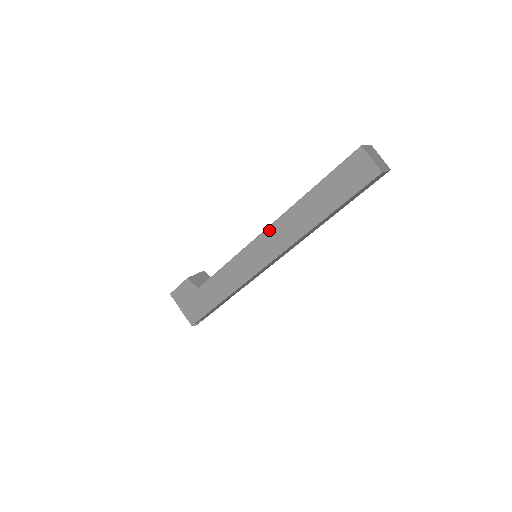
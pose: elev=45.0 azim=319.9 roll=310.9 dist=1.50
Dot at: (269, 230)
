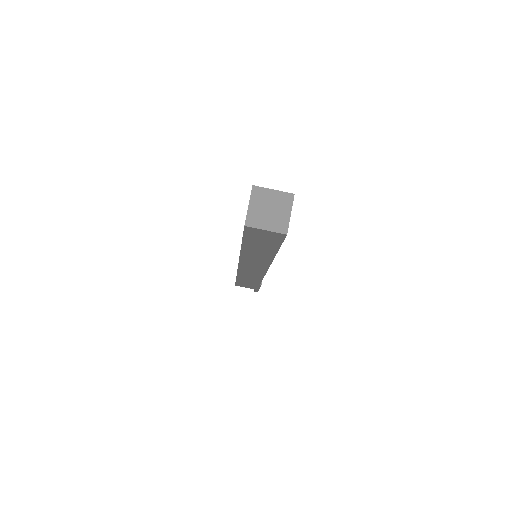
Dot at: occluded
